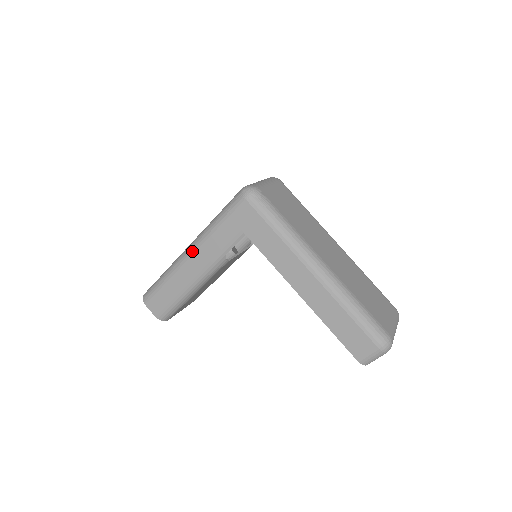
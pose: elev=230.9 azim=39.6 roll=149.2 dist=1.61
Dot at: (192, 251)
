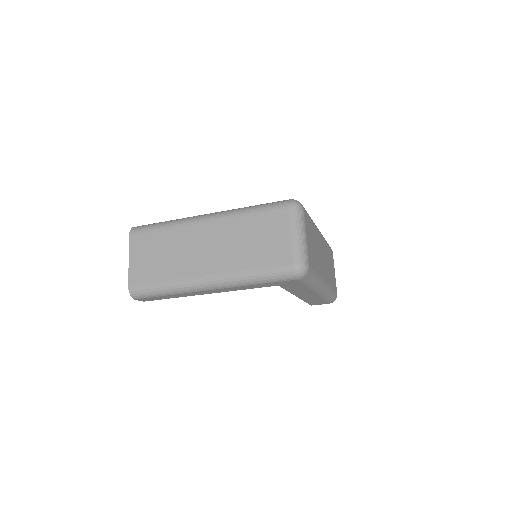
Dot at: (216, 288)
